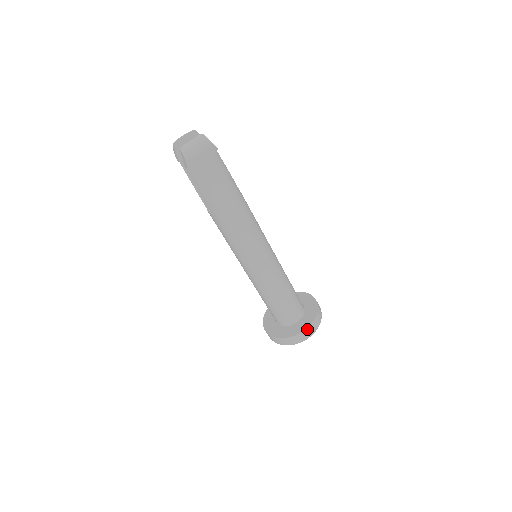
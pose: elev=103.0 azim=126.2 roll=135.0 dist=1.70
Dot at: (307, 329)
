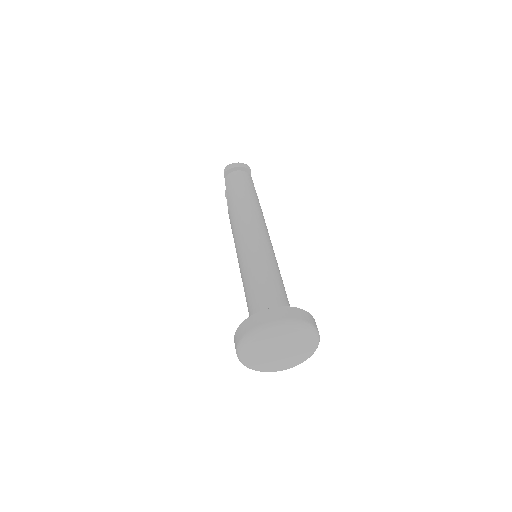
Dot at: (280, 308)
